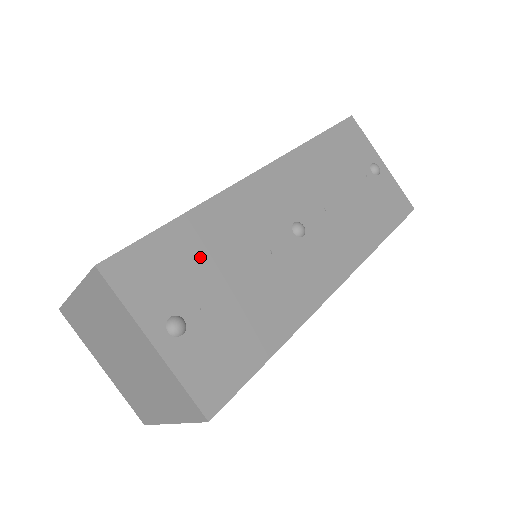
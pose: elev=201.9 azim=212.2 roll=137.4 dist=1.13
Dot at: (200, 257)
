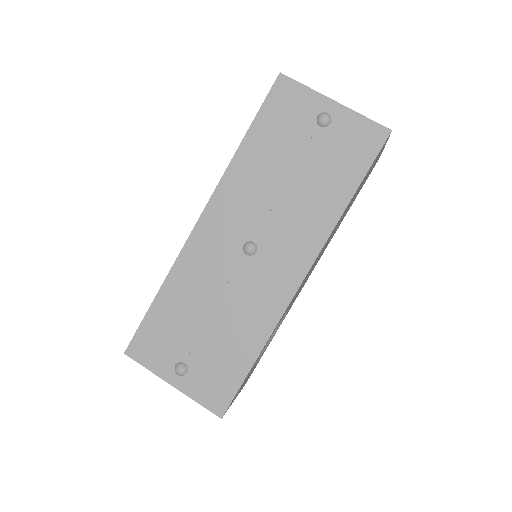
Dot at: (180, 316)
